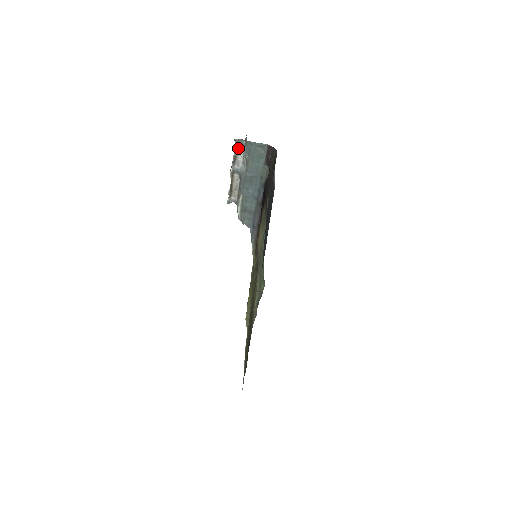
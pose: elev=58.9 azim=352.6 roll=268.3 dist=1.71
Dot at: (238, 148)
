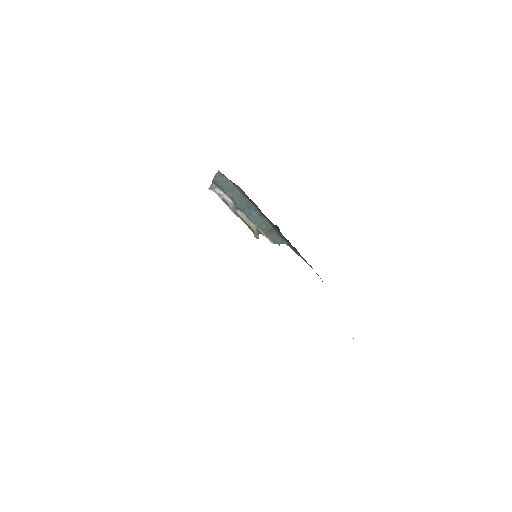
Dot at: (218, 192)
